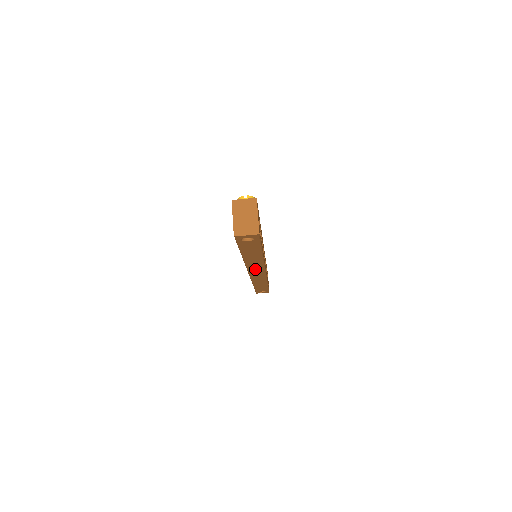
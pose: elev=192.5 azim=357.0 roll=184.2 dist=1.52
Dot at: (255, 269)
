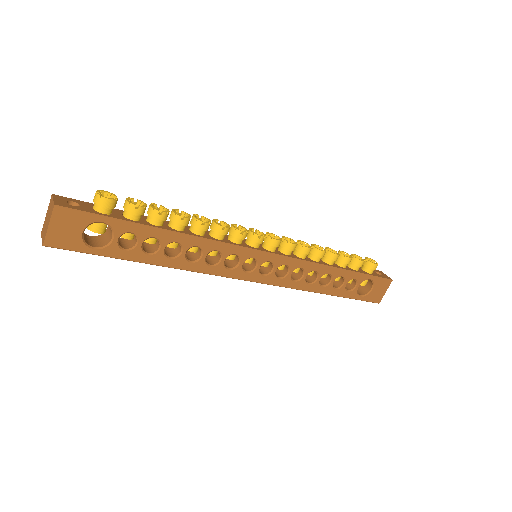
Dot at: occluded
